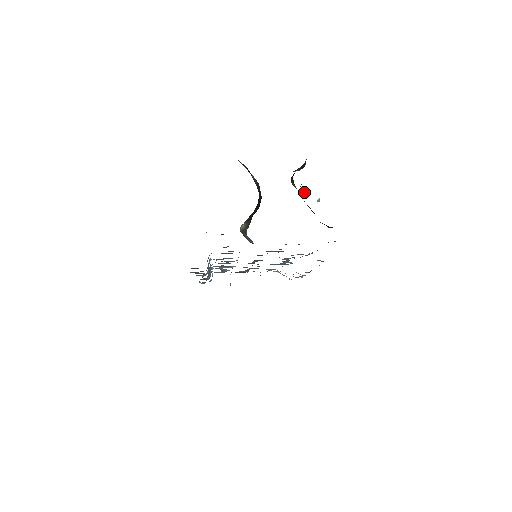
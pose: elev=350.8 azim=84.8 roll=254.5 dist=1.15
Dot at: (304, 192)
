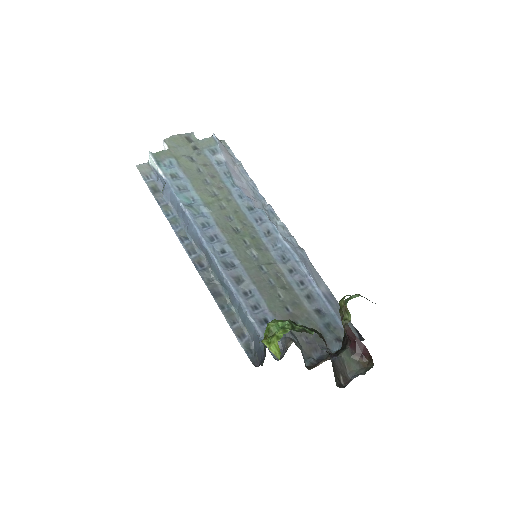
Dot at: (343, 312)
